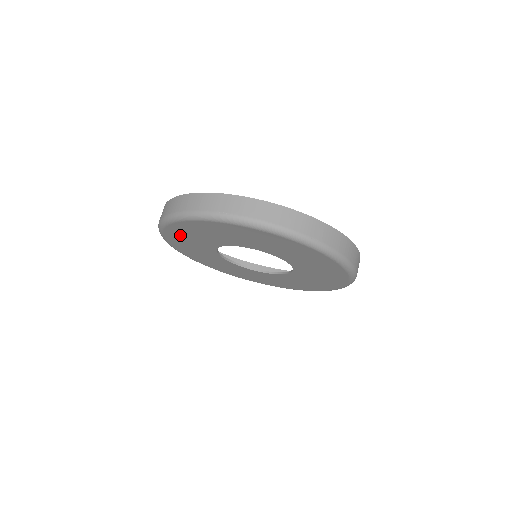
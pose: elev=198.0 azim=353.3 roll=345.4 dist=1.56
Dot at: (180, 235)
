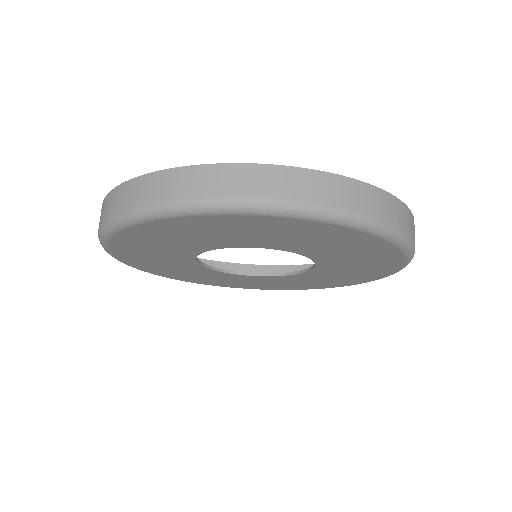
Dot at: (136, 254)
